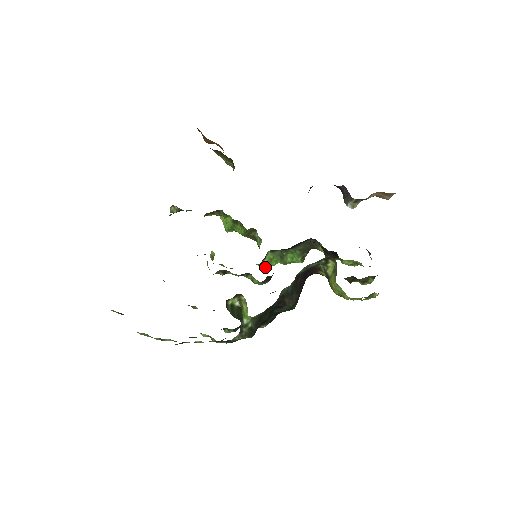
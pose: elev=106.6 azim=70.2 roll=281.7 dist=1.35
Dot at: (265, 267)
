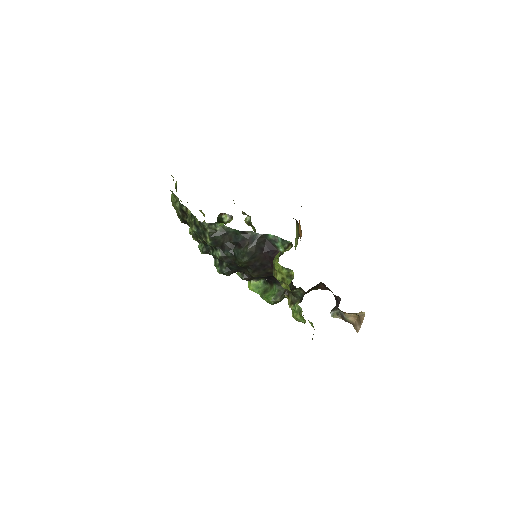
Dot at: (250, 287)
